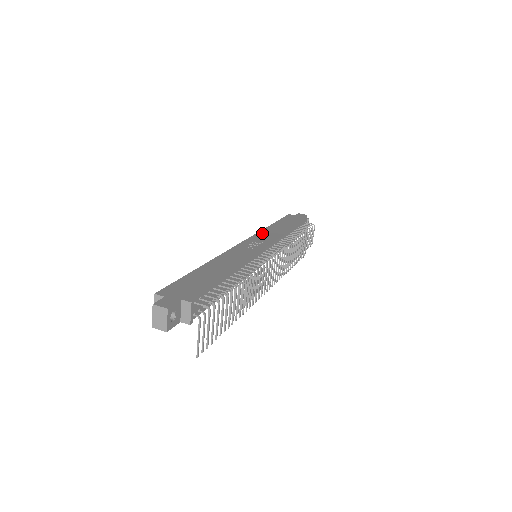
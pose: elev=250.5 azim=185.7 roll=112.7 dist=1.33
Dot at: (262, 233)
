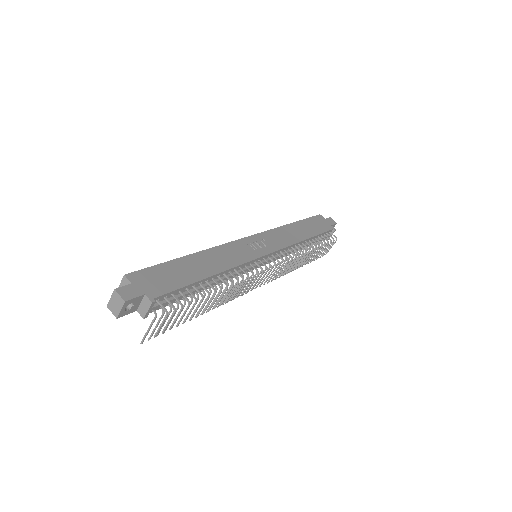
Dot at: (277, 231)
